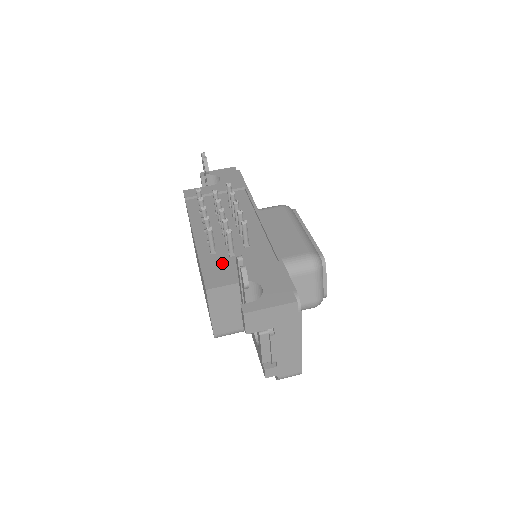
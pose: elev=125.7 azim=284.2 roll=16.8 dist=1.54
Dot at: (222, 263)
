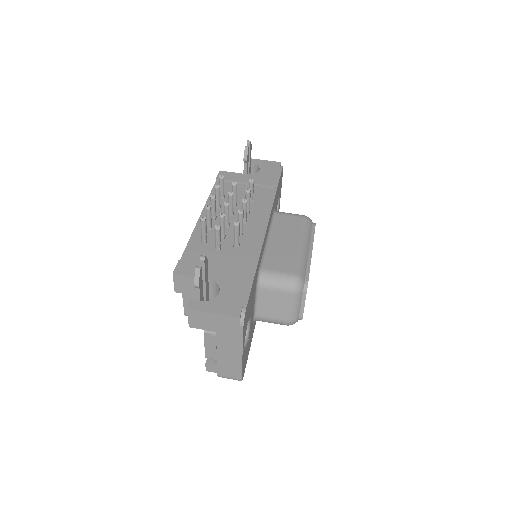
Dot at: (204, 254)
